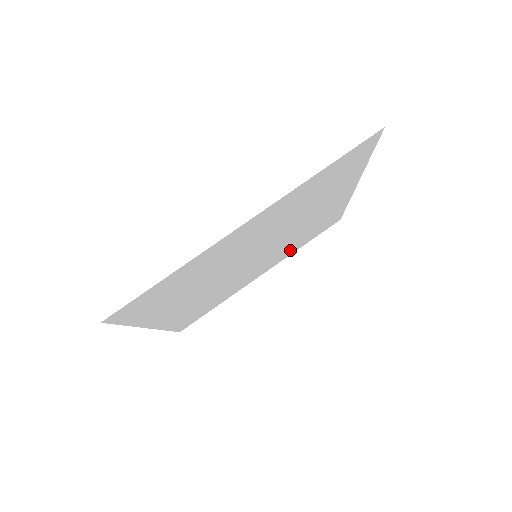
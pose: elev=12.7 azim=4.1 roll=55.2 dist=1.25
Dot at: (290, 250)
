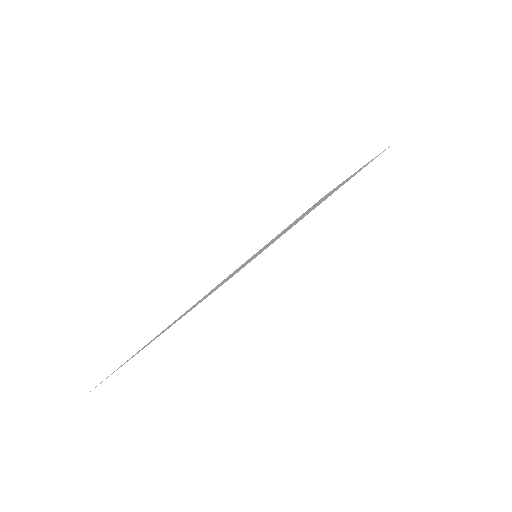
Dot at: occluded
